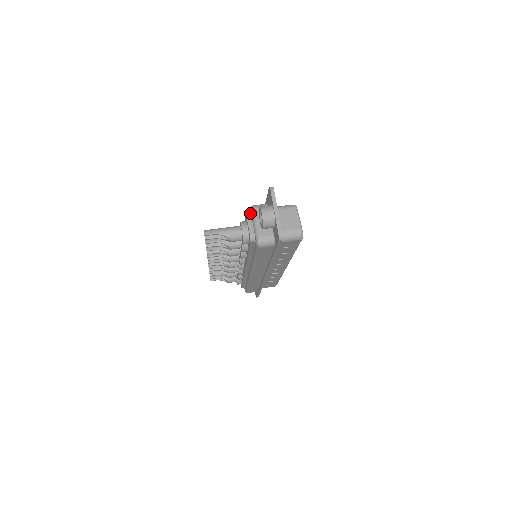
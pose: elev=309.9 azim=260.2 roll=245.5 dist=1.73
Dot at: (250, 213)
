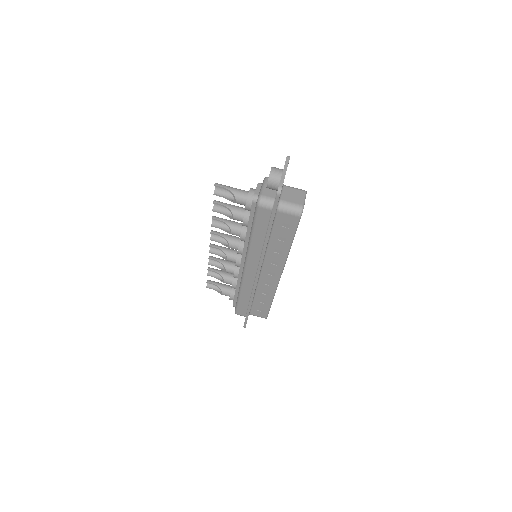
Dot at: occluded
